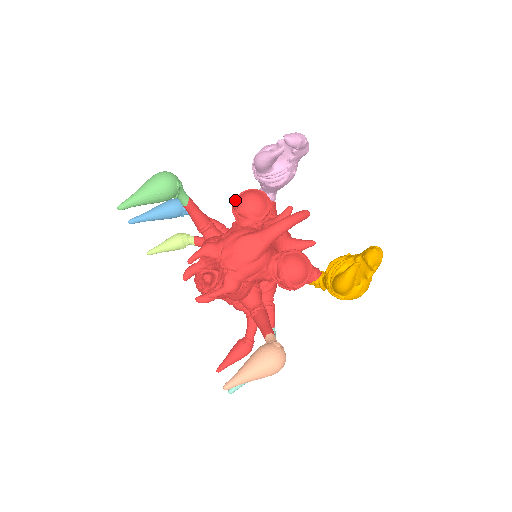
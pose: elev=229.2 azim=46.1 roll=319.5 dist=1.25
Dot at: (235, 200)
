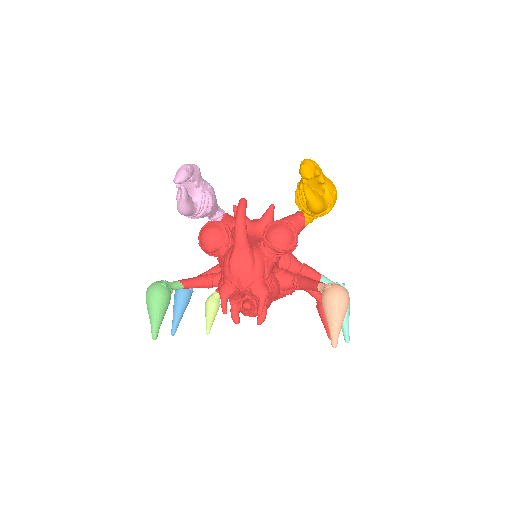
Dot at: (201, 248)
